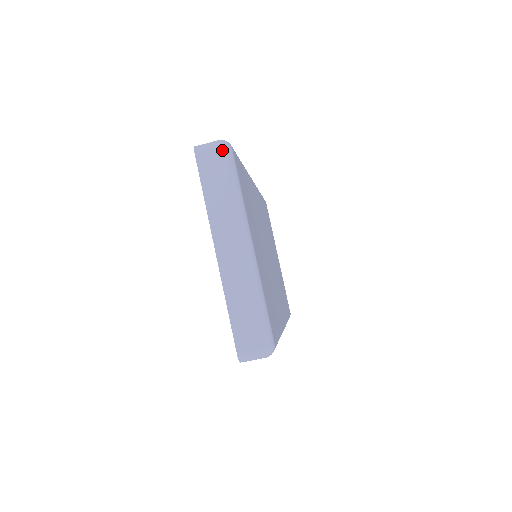
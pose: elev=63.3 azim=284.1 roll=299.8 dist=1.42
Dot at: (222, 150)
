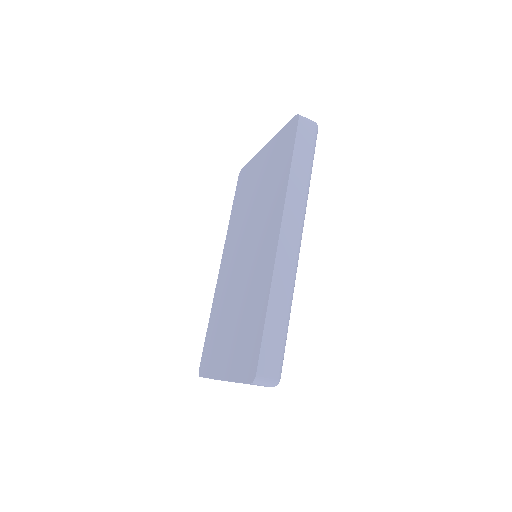
Dot at: occluded
